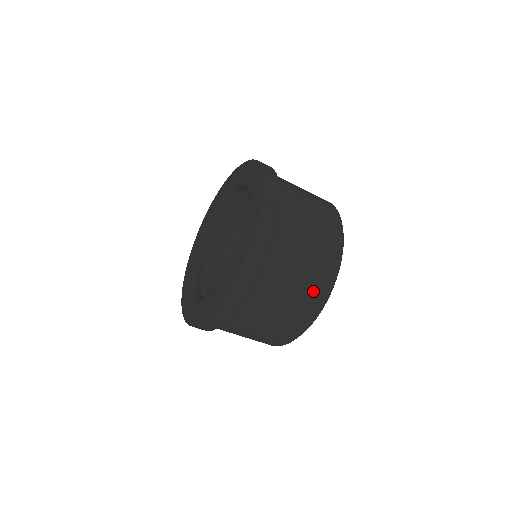
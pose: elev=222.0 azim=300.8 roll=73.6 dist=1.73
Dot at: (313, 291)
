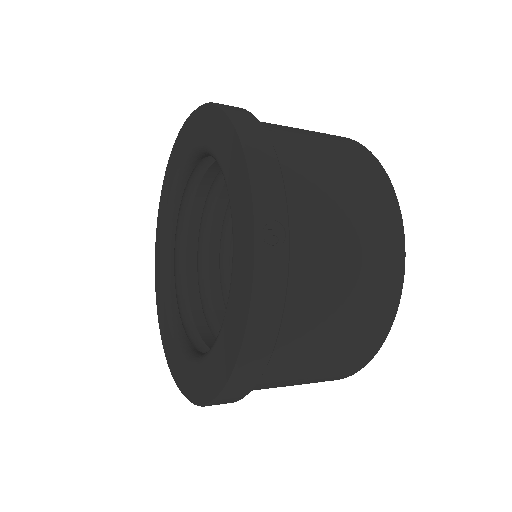
Dot at: (363, 337)
